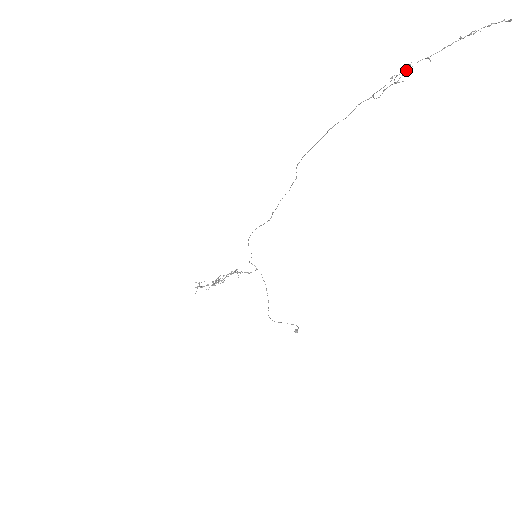
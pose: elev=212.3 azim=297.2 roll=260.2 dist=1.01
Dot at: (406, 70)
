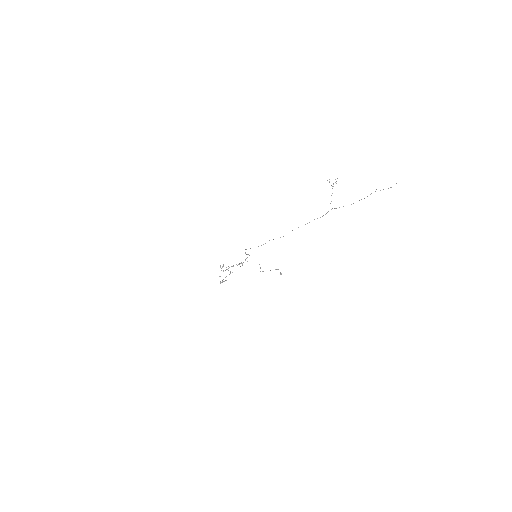
Dot at: occluded
